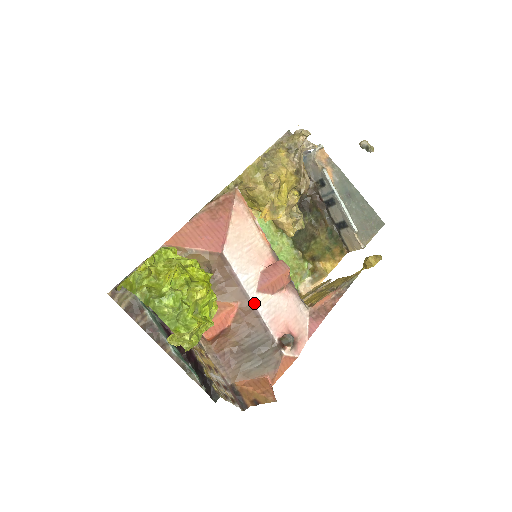
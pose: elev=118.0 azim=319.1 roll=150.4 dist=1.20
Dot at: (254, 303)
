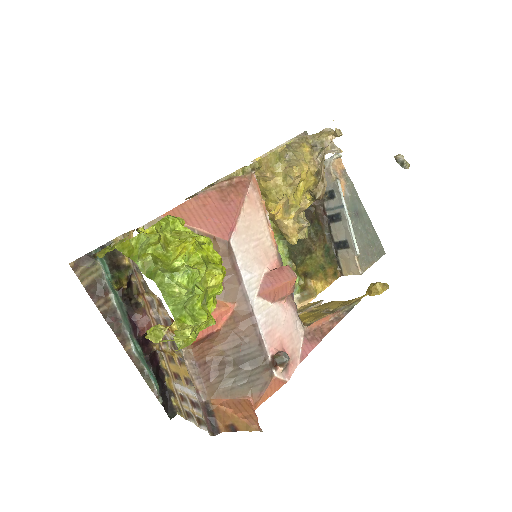
Dot at: (253, 308)
